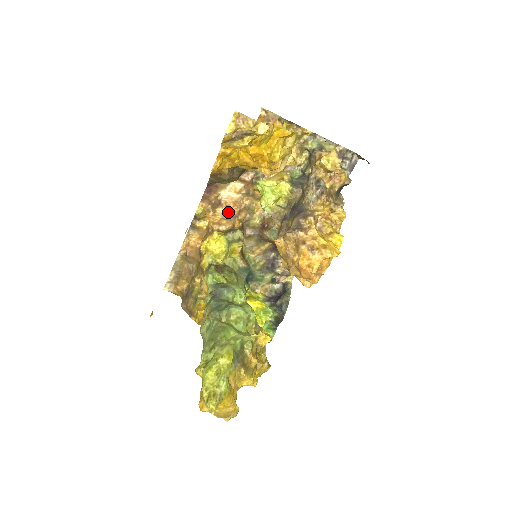
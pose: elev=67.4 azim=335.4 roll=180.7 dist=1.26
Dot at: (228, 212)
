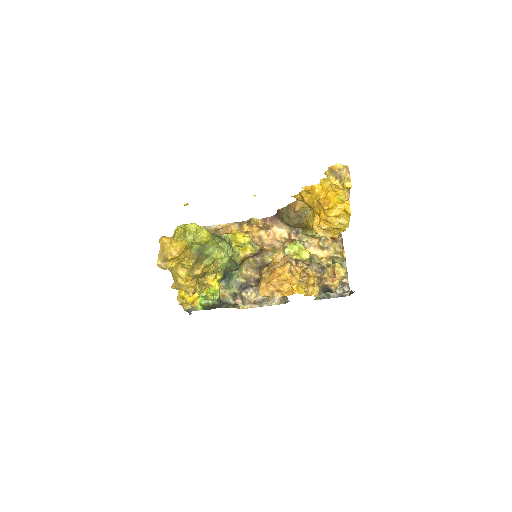
Dot at: (265, 238)
